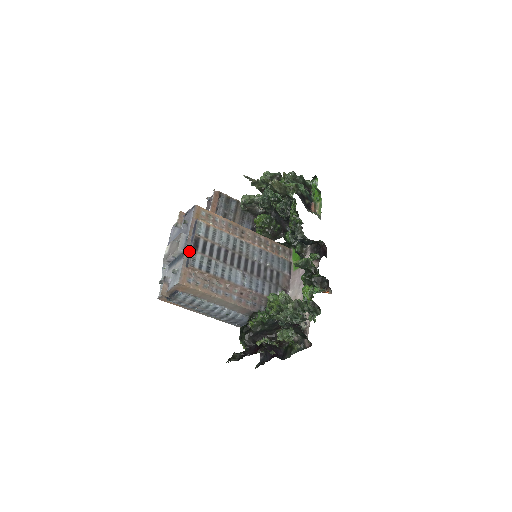
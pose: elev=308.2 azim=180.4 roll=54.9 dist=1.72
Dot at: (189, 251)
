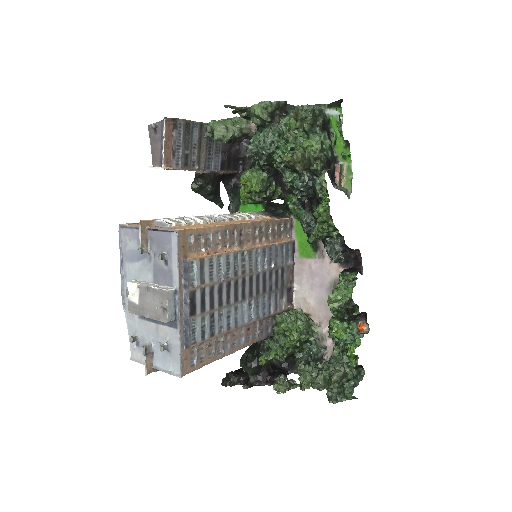
Dot at: (185, 320)
